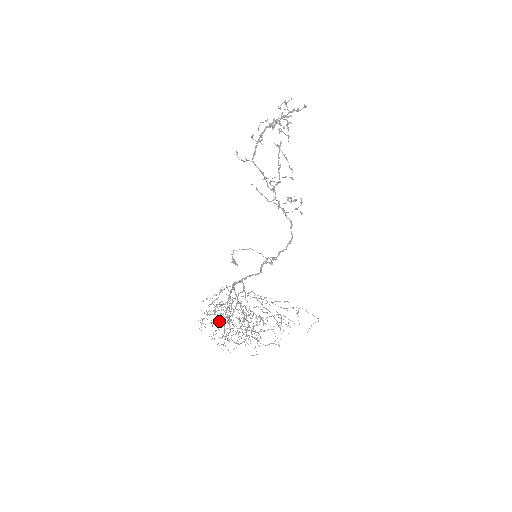
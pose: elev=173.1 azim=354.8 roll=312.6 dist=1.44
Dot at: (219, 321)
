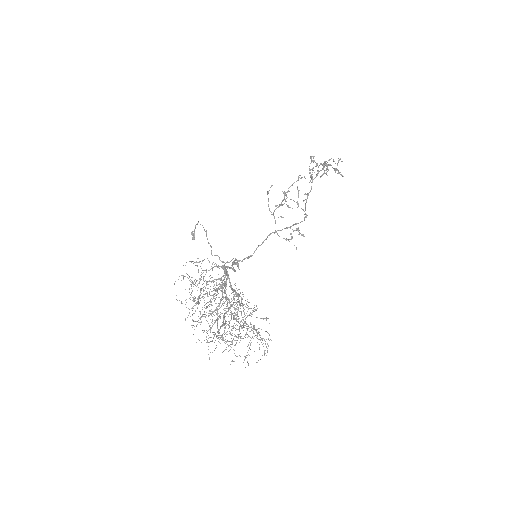
Dot at: occluded
